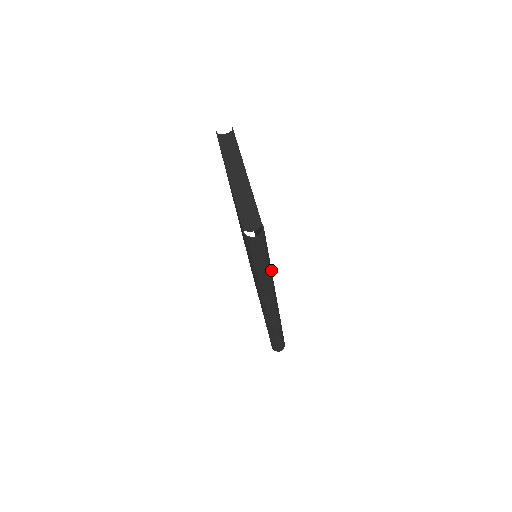
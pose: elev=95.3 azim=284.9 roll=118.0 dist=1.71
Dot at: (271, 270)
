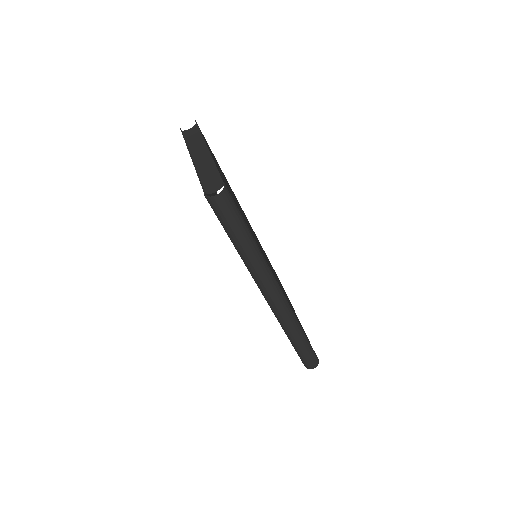
Dot at: (257, 246)
